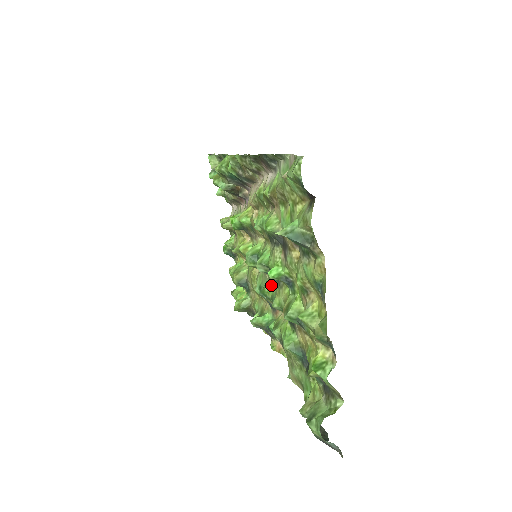
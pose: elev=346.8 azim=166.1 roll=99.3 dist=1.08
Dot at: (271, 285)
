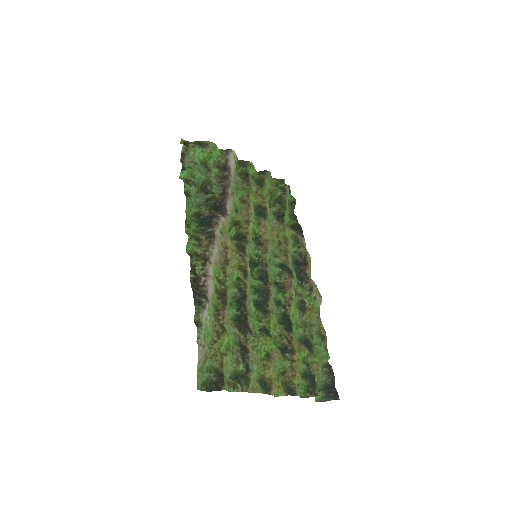
Dot at: (273, 285)
